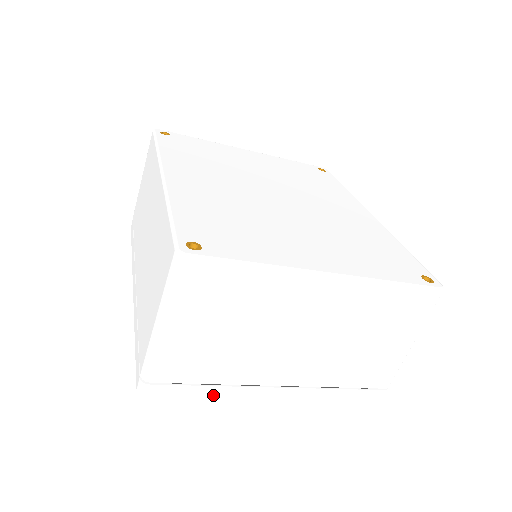
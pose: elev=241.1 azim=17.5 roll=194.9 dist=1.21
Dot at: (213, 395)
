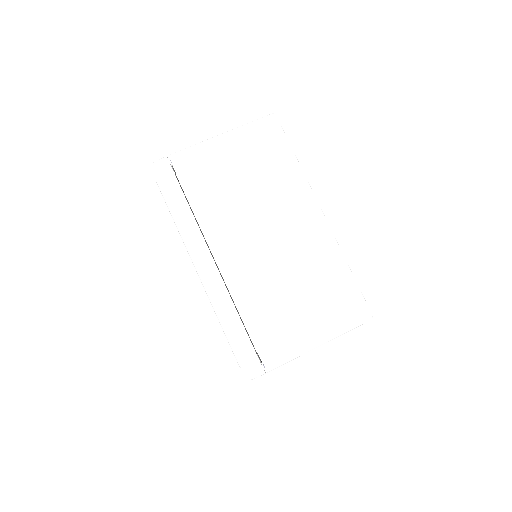
Dot at: (181, 214)
